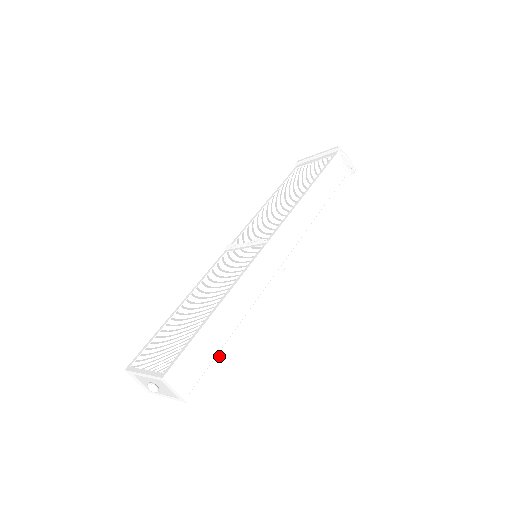
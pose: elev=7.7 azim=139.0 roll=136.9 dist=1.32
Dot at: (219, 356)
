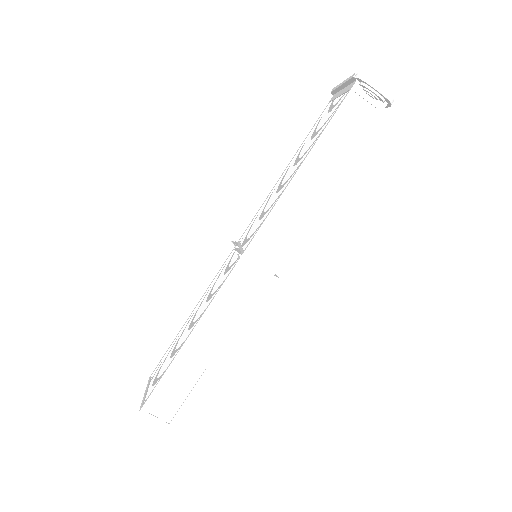
Dot at: (197, 386)
